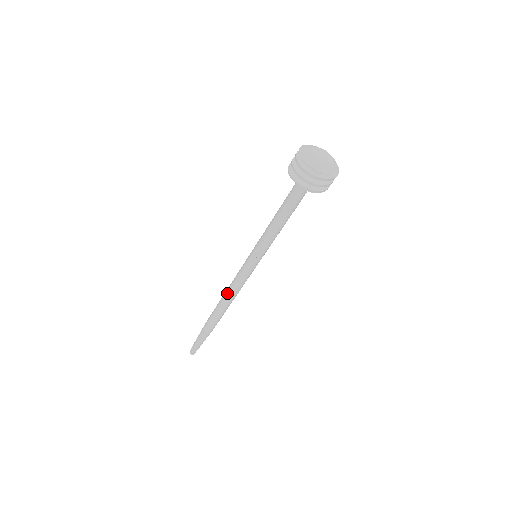
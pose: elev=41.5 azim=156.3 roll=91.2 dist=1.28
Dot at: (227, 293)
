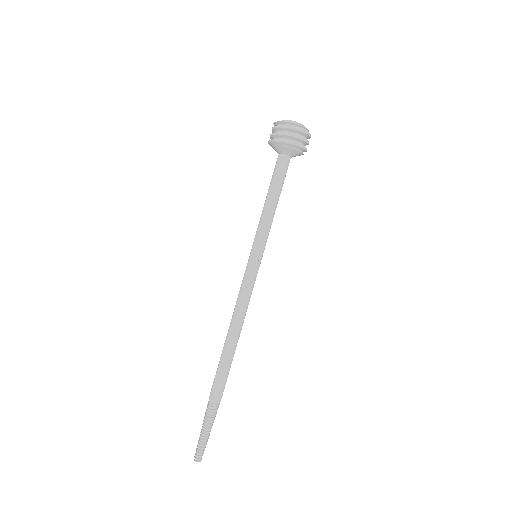
Dot at: (233, 320)
